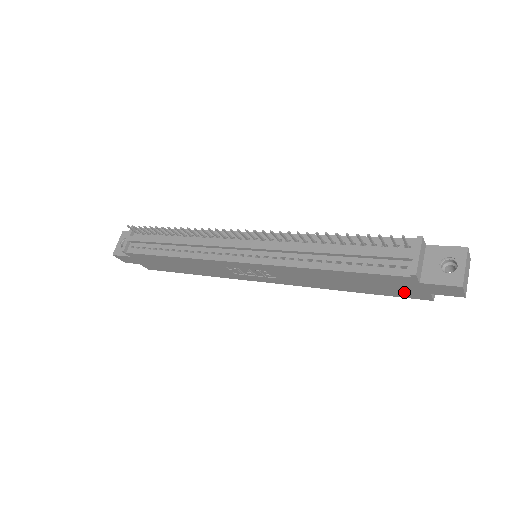
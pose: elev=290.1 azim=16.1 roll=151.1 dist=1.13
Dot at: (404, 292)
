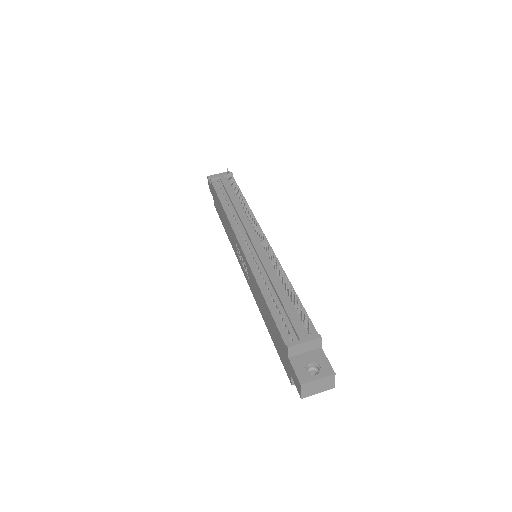
Dot at: (284, 360)
